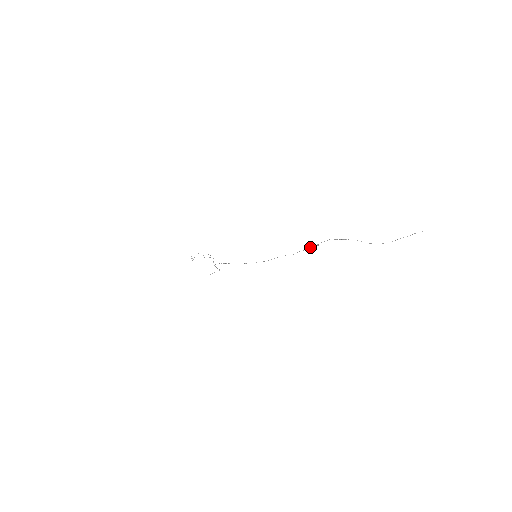
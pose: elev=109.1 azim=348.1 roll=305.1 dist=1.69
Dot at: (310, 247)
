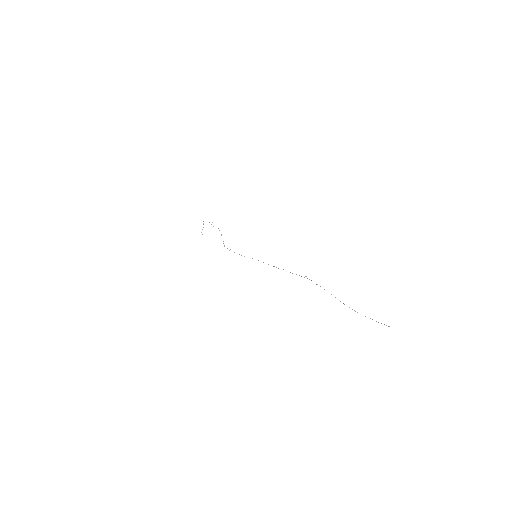
Dot at: (299, 275)
